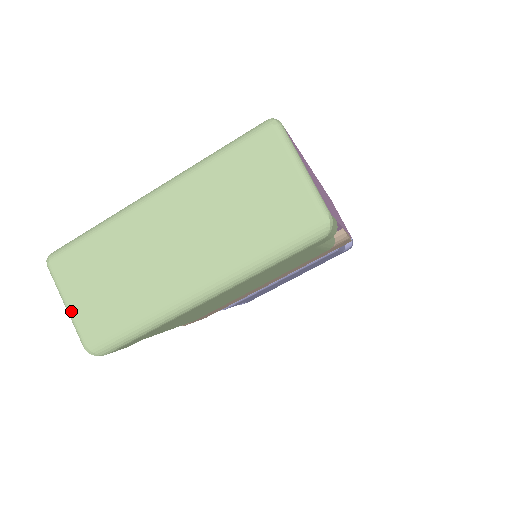
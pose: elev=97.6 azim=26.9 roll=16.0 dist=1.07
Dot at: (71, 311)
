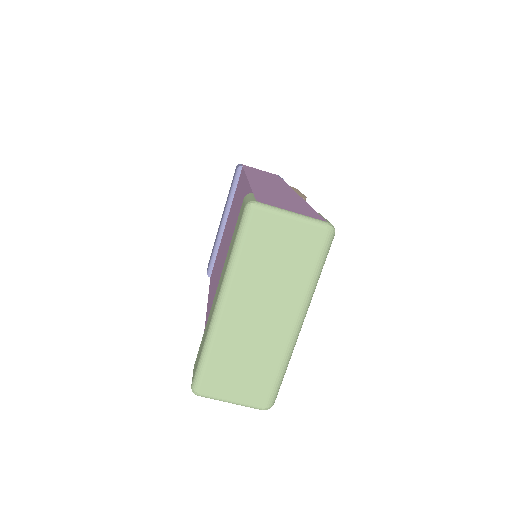
Dot at: (237, 402)
